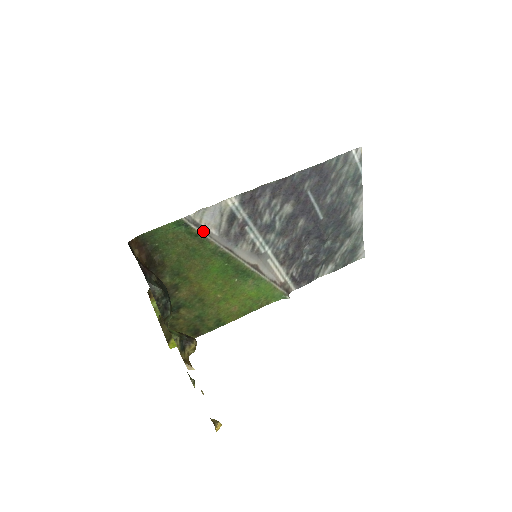
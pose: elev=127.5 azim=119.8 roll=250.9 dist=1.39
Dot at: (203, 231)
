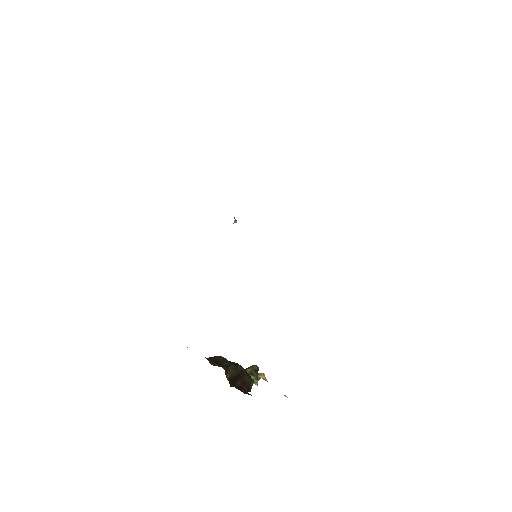
Dot at: occluded
